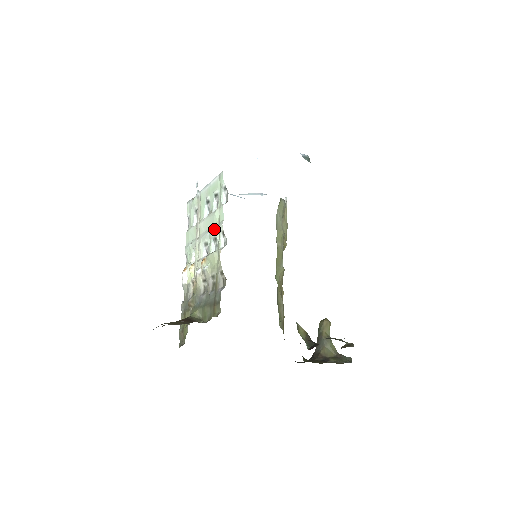
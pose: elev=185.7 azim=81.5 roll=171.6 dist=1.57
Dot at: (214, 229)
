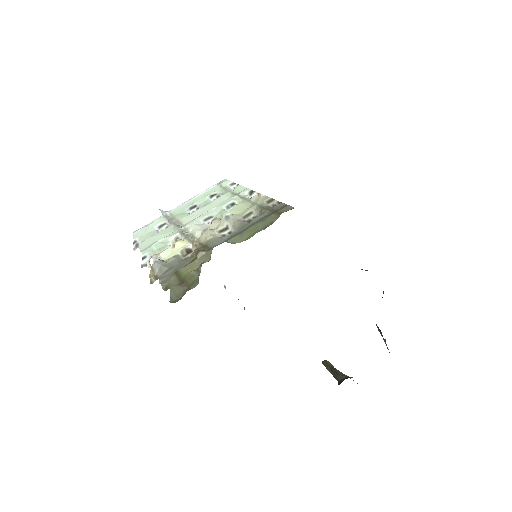
Dot at: (228, 199)
